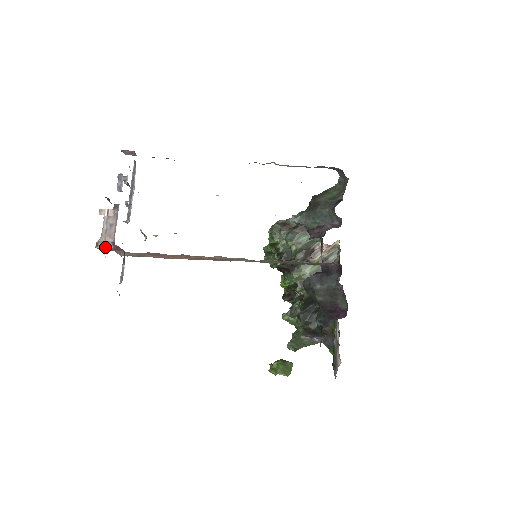
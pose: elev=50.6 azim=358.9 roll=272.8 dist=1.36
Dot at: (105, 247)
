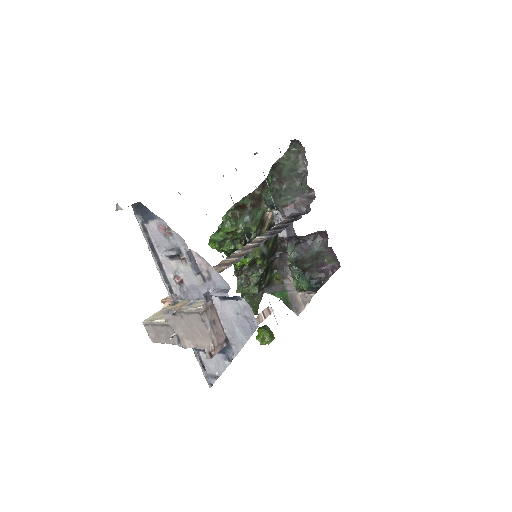
Dot at: occluded
